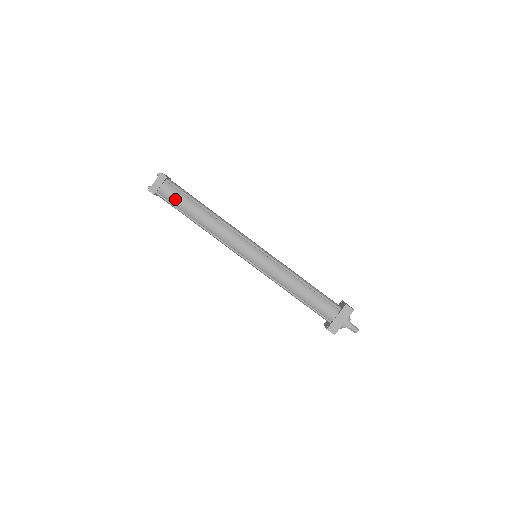
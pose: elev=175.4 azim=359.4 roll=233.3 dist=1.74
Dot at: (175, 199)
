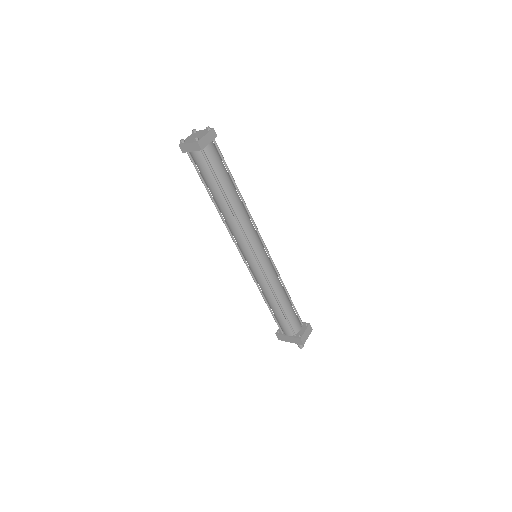
Dot at: (202, 172)
